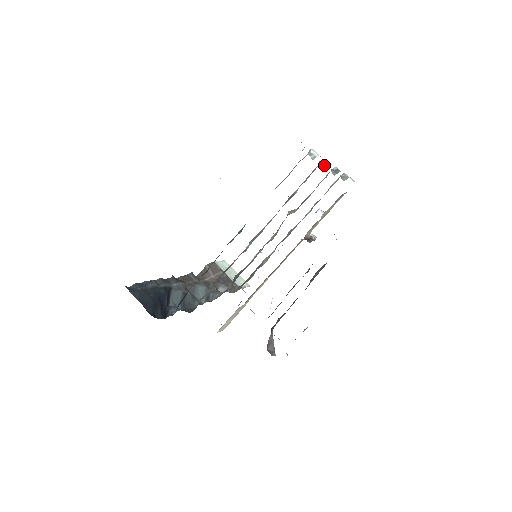
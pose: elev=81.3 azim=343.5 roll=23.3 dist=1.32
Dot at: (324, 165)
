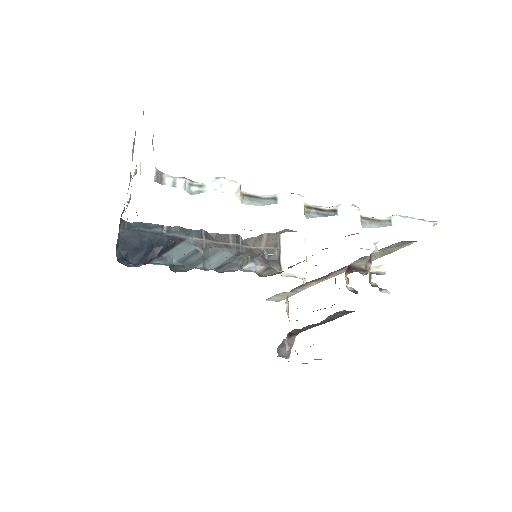
Dot at: (256, 202)
